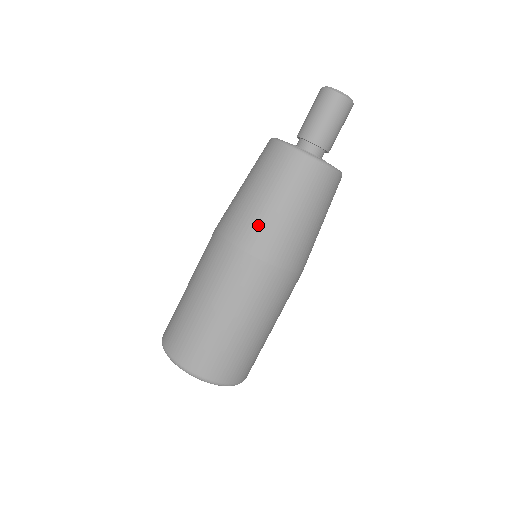
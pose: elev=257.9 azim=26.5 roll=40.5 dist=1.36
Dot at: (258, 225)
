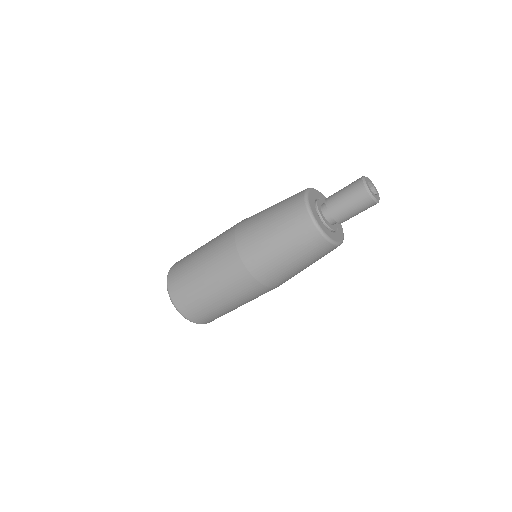
Dot at: (255, 242)
